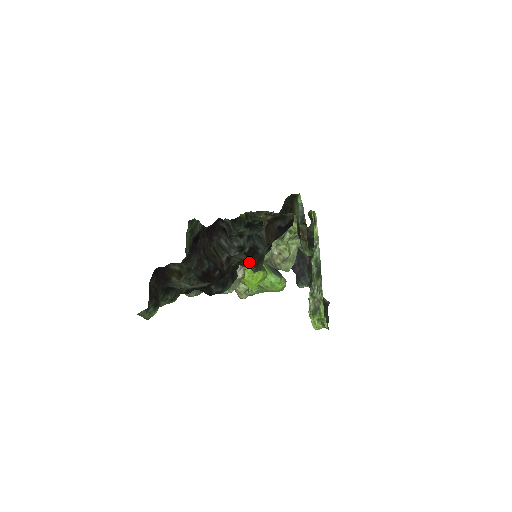
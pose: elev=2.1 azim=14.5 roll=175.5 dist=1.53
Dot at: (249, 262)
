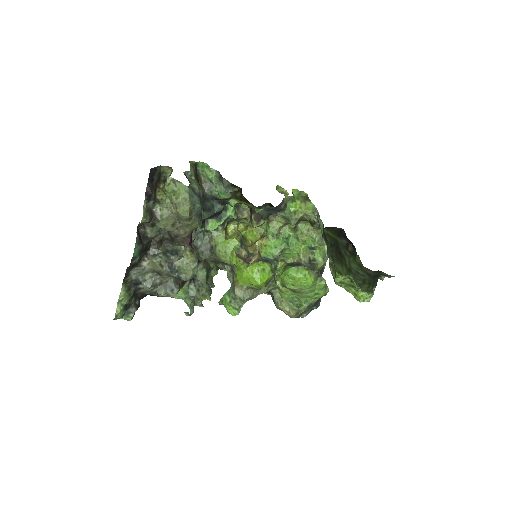
Dot at: (148, 223)
